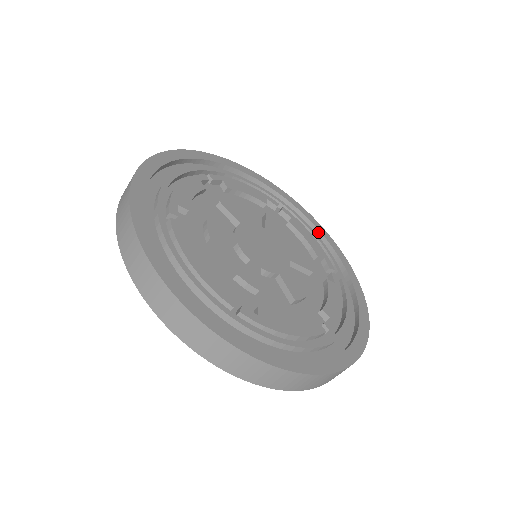
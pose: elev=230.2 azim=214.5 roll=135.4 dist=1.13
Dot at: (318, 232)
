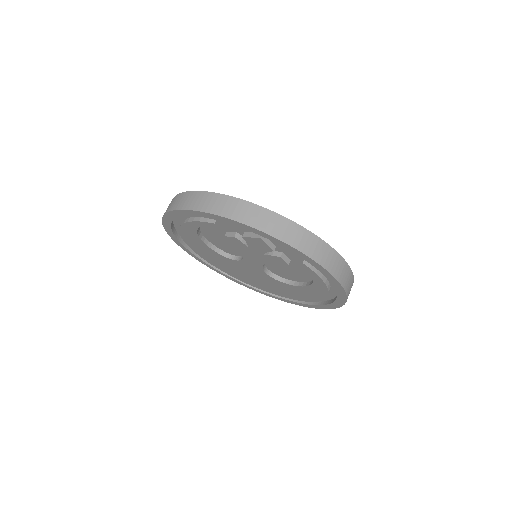
Dot at: occluded
